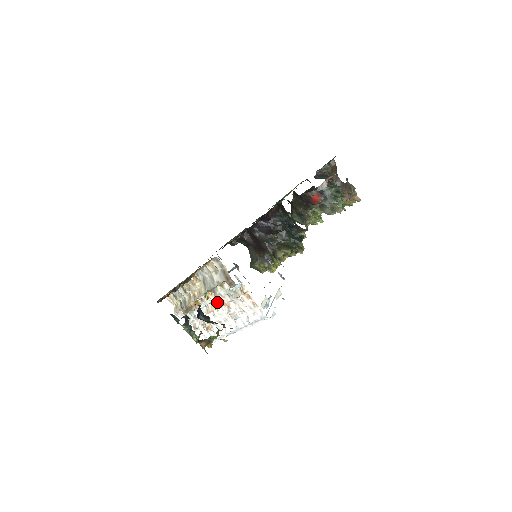
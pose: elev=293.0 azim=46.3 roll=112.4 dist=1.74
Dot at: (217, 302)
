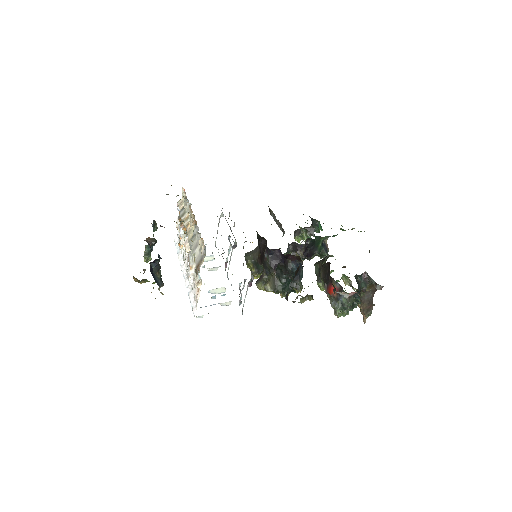
Dot at: occluded
